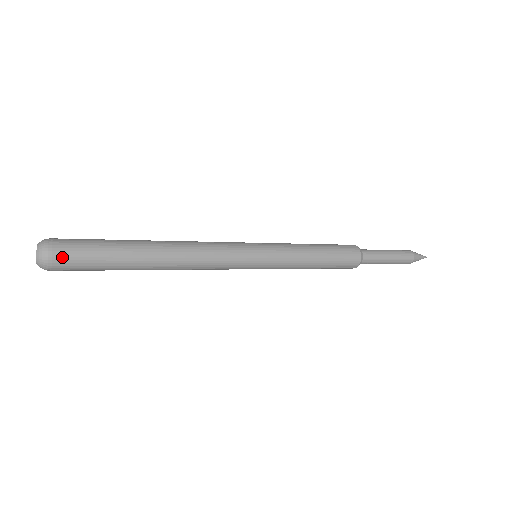
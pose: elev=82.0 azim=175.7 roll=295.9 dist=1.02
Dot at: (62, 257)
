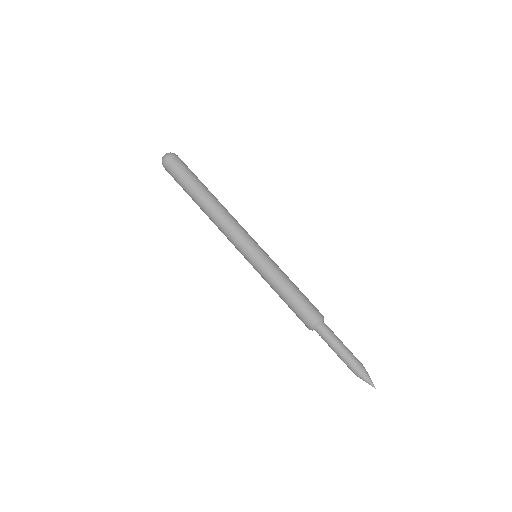
Dot at: (172, 162)
